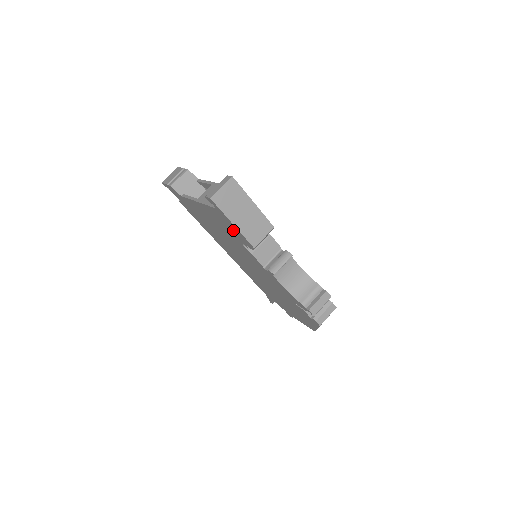
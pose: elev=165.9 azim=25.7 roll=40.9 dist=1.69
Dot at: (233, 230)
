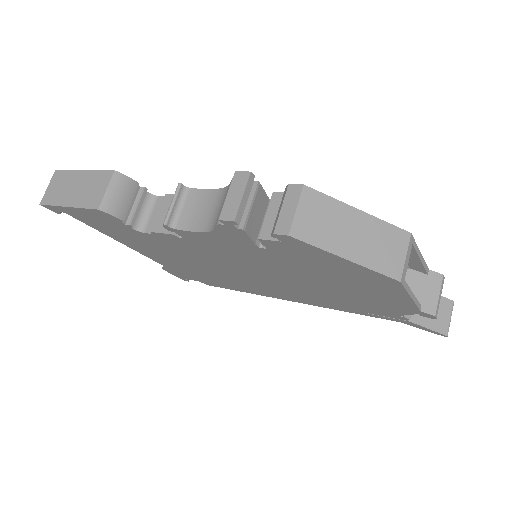
Dot at: (101, 221)
